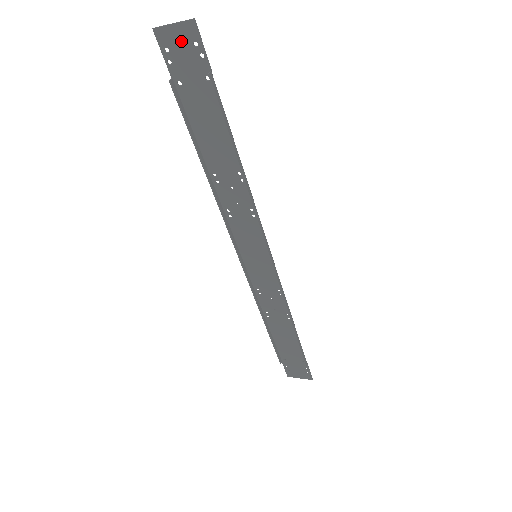
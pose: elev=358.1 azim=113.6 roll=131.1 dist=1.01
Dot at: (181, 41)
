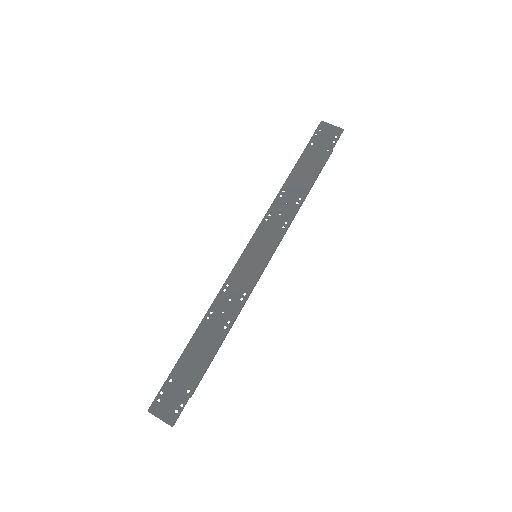
Dot at: (167, 410)
